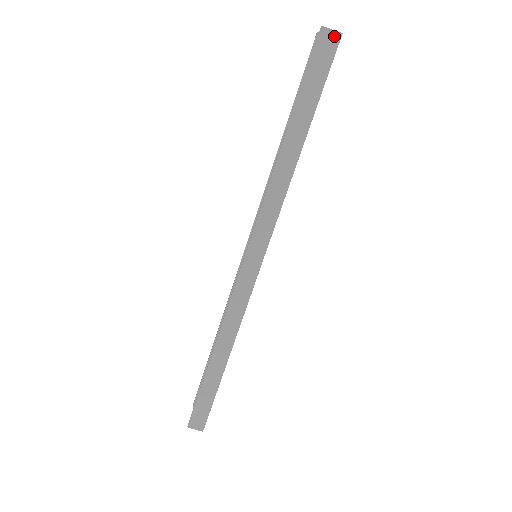
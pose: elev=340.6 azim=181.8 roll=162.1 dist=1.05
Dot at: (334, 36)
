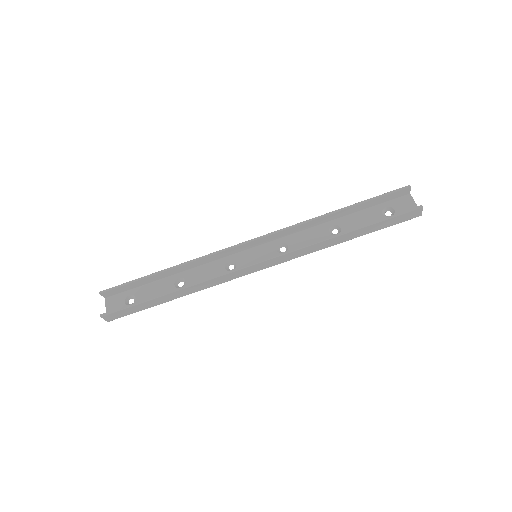
Dot at: (419, 214)
